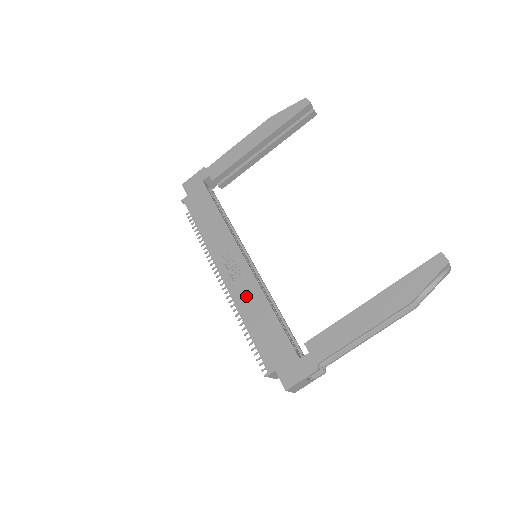
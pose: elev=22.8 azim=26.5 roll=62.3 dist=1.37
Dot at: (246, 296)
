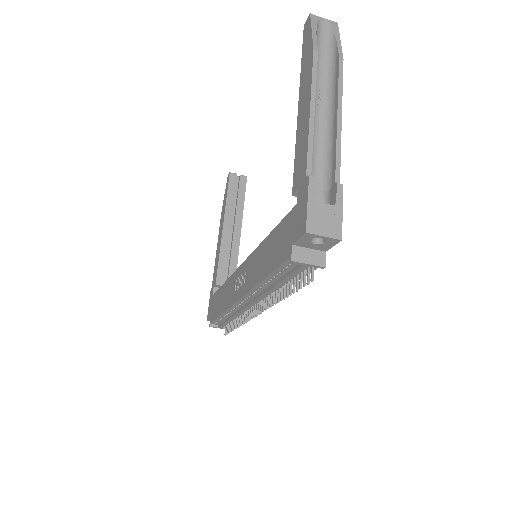
Dot at: (253, 270)
